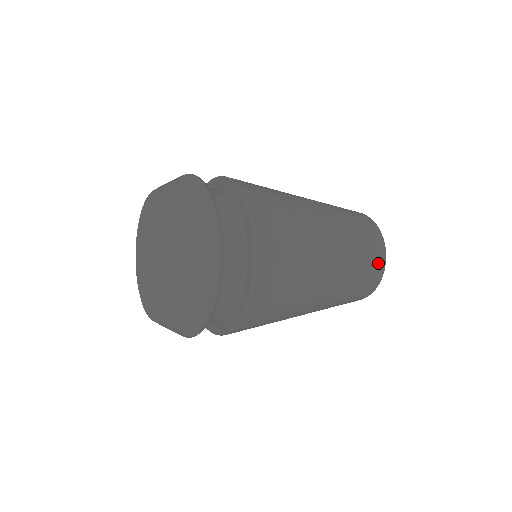
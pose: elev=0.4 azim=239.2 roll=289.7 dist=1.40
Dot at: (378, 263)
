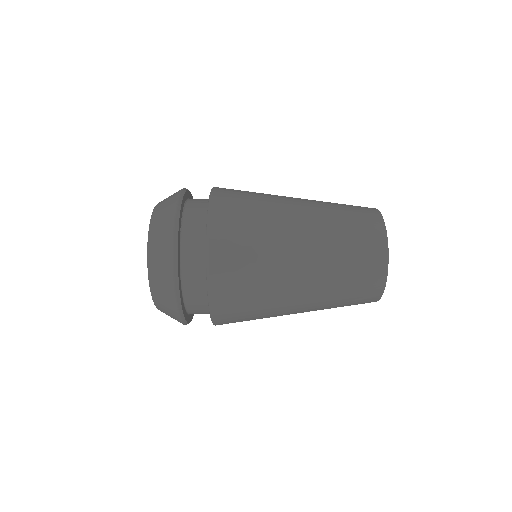
Dot at: (375, 258)
